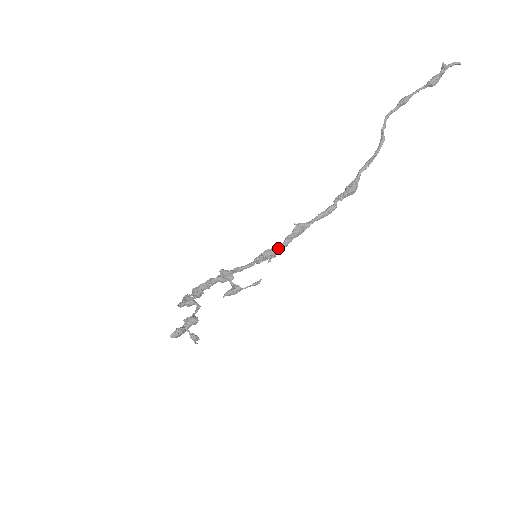
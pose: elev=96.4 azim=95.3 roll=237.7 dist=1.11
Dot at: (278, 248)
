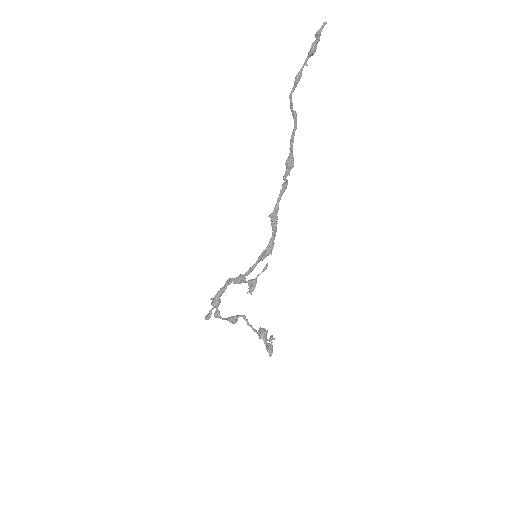
Dot at: (273, 242)
